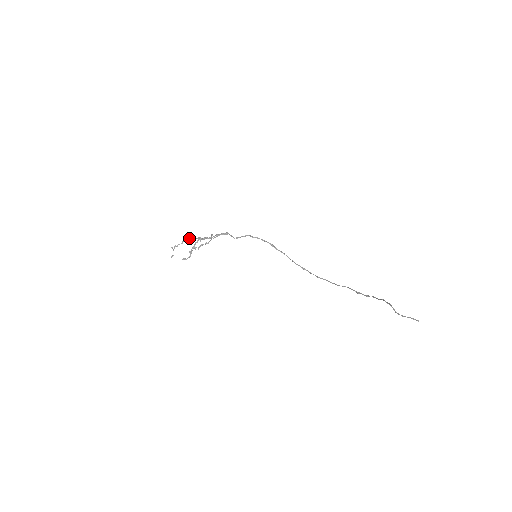
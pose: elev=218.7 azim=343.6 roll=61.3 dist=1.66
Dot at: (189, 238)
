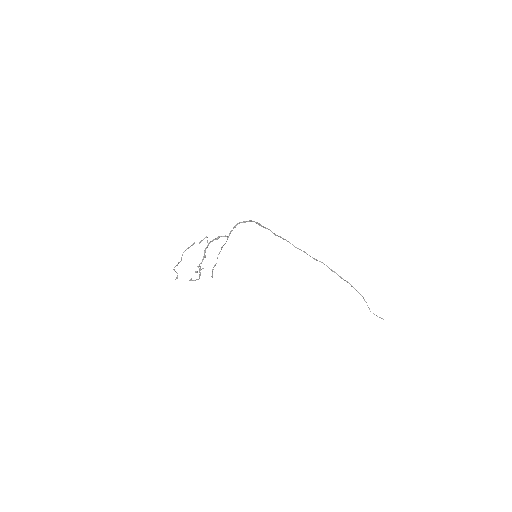
Dot at: (185, 250)
